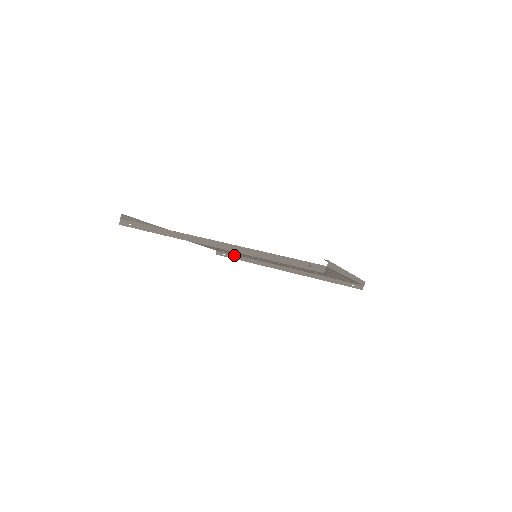
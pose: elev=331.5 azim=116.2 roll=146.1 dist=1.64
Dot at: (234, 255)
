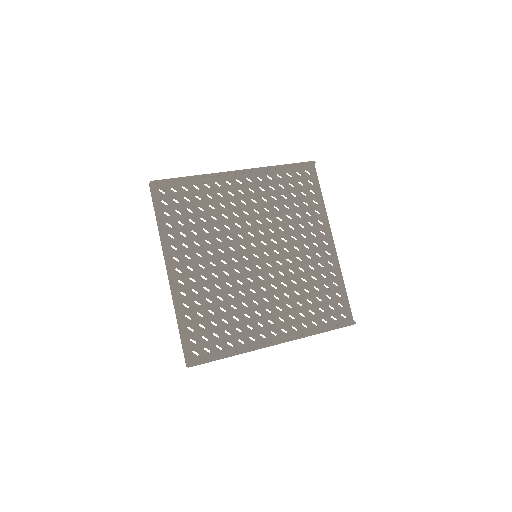
Dot at: (319, 184)
